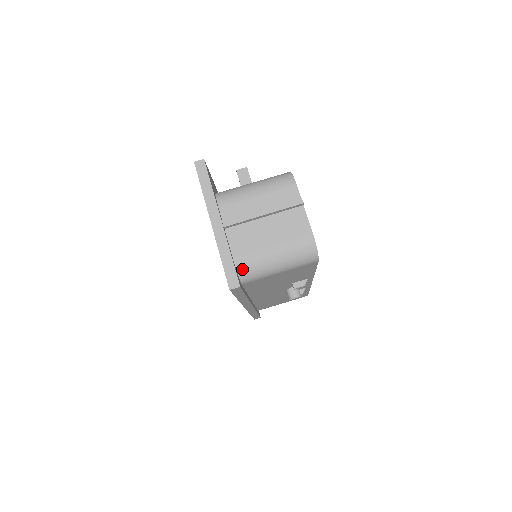
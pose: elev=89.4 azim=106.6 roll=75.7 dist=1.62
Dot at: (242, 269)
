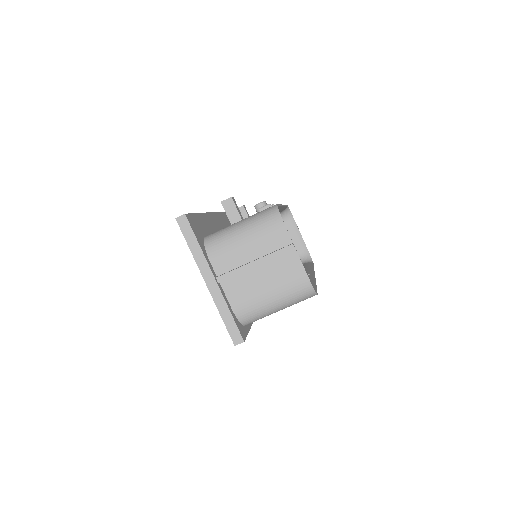
Dot at: (243, 318)
